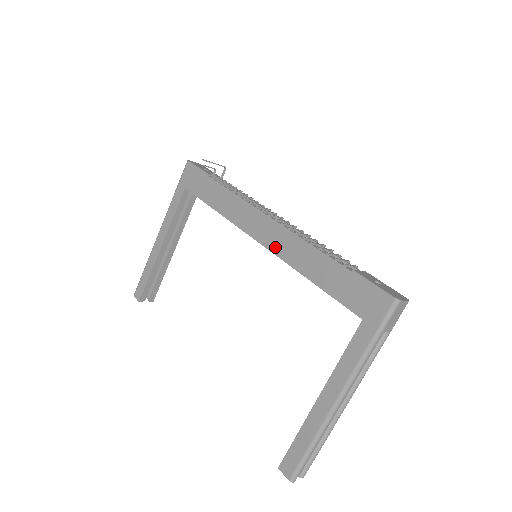
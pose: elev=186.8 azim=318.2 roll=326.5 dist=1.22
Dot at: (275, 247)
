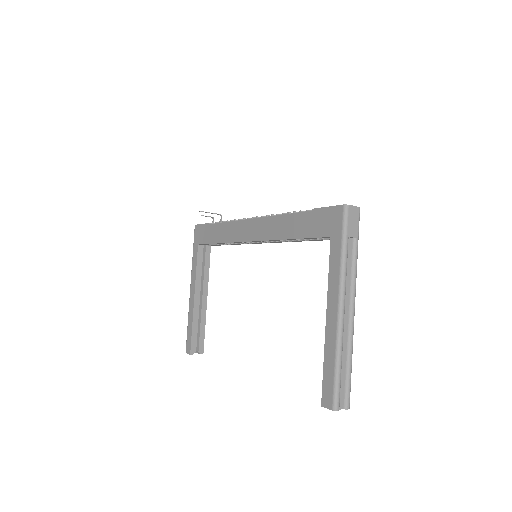
Dot at: (262, 235)
